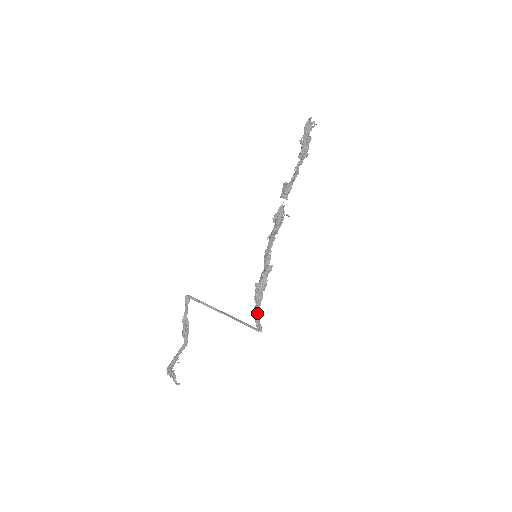
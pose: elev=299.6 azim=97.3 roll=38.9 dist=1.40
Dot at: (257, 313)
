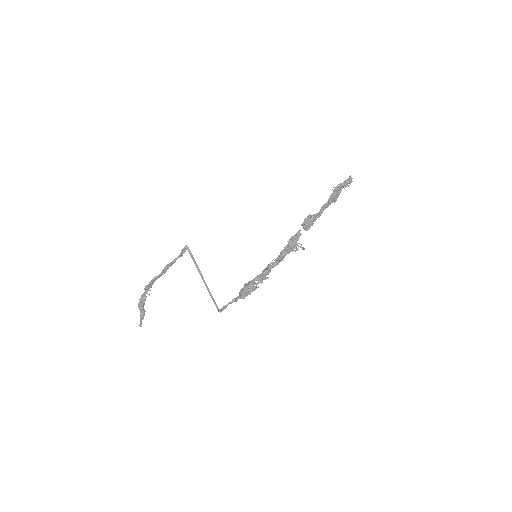
Dot at: (230, 302)
